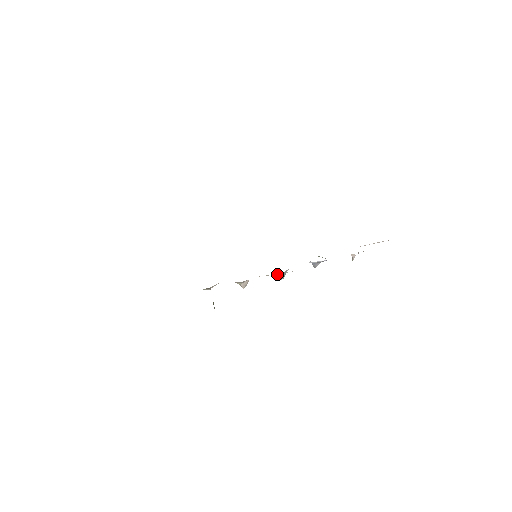
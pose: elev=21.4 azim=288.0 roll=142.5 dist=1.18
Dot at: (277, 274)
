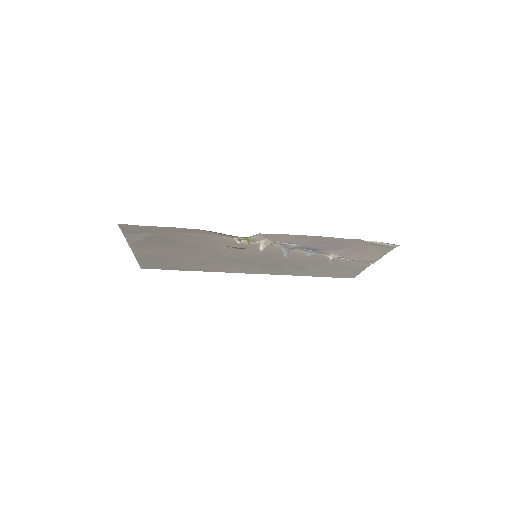
Dot at: (288, 244)
